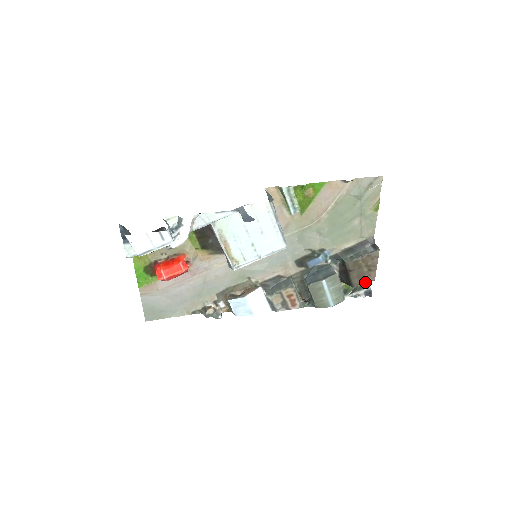
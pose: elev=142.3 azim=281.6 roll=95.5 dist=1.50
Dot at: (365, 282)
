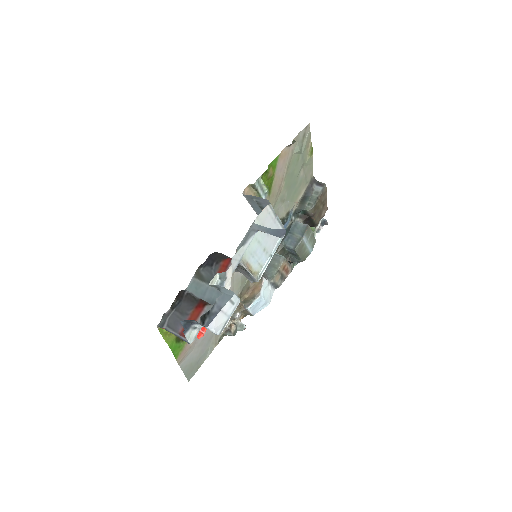
Dot at: (323, 216)
